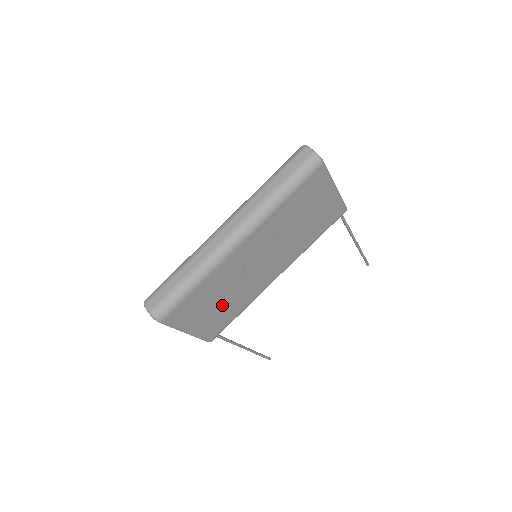
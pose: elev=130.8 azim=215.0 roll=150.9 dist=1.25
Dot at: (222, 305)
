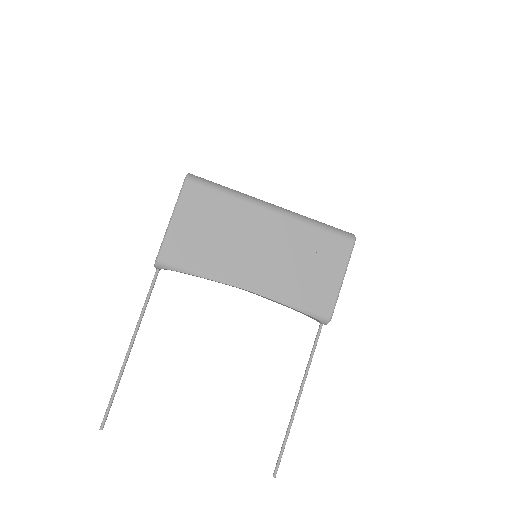
Dot at: (207, 239)
